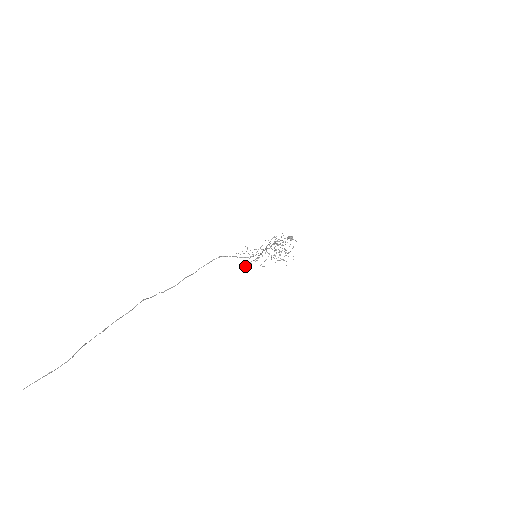
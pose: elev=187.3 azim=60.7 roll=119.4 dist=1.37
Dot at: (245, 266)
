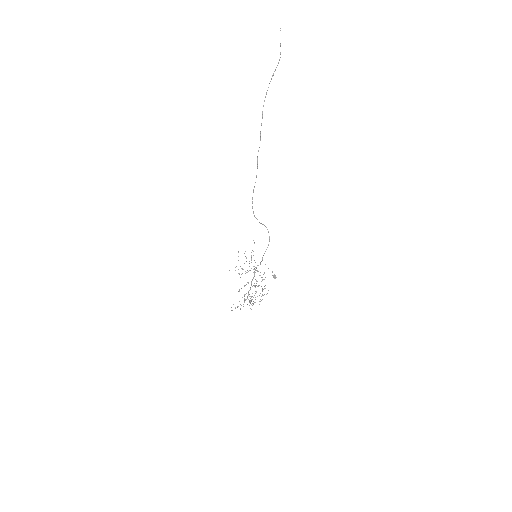
Dot at: occluded
